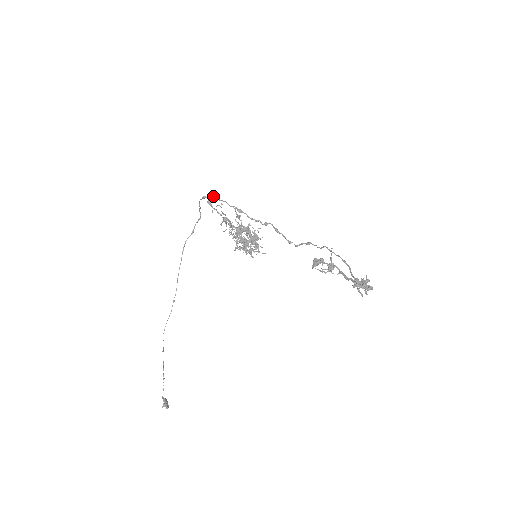
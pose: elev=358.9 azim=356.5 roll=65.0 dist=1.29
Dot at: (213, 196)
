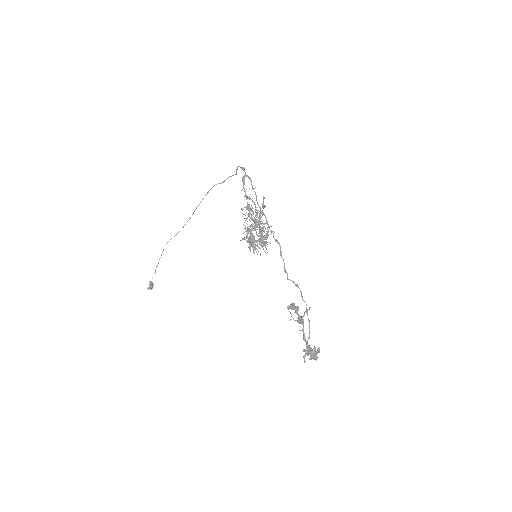
Dot at: (249, 177)
